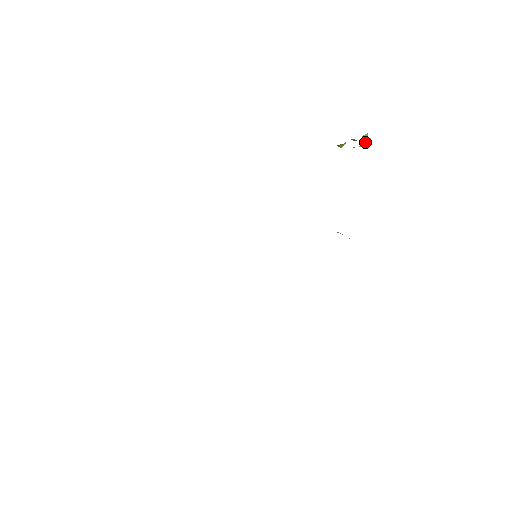
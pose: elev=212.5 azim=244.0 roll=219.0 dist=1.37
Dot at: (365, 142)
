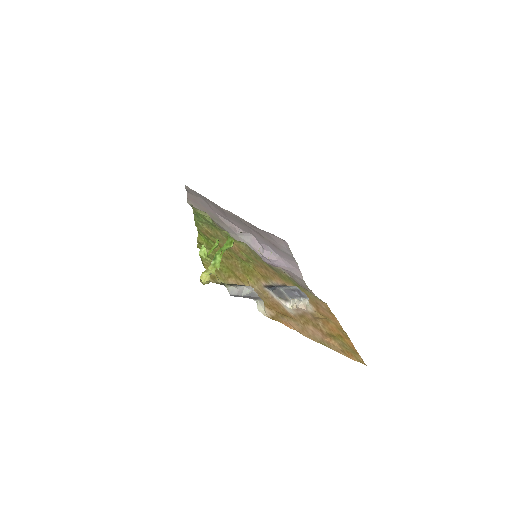
Dot at: (211, 273)
